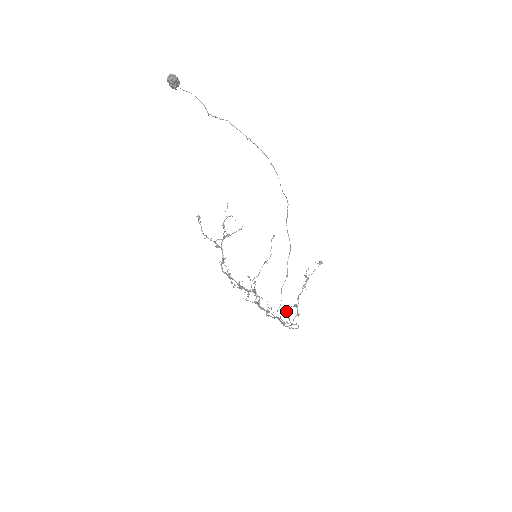
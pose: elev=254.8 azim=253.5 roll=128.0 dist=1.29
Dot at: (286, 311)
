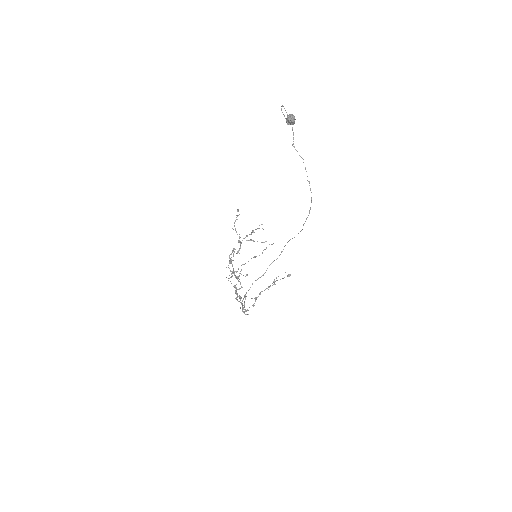
Dot at: occluded
